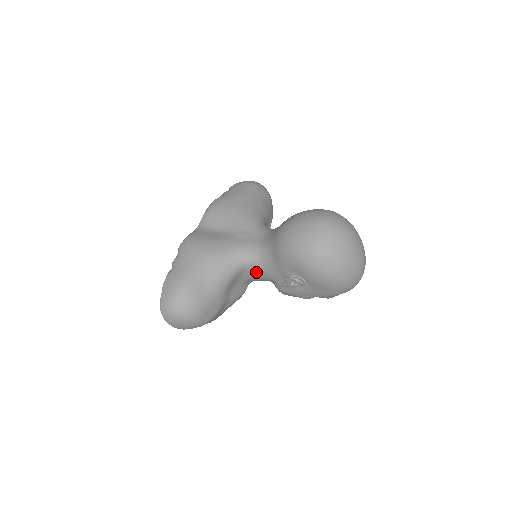
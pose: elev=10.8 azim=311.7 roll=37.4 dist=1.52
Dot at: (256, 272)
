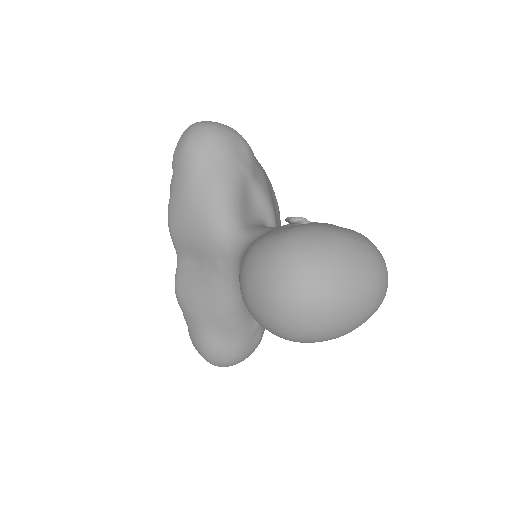
Dot at: occluded
